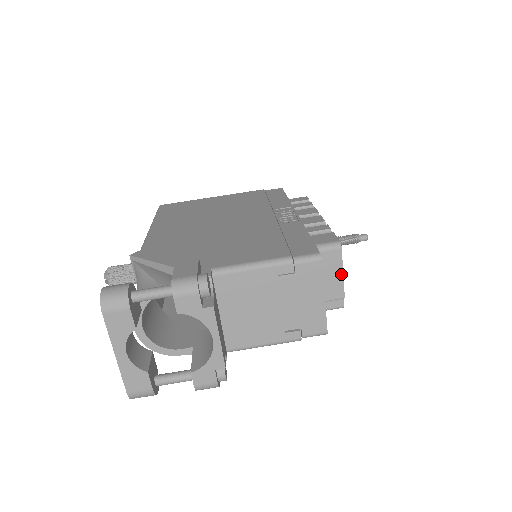
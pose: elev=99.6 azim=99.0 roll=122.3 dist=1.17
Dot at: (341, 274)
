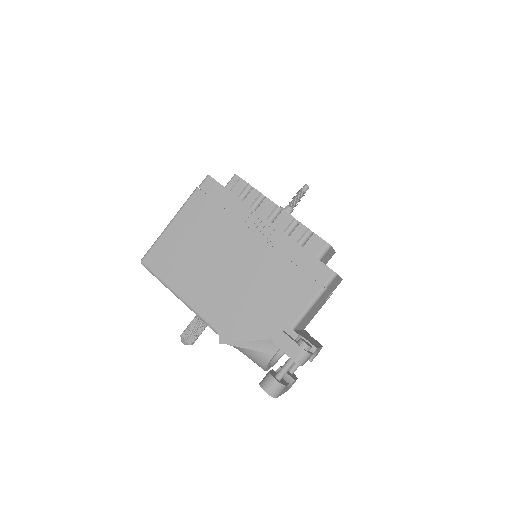
Dot at: (333, 250)
